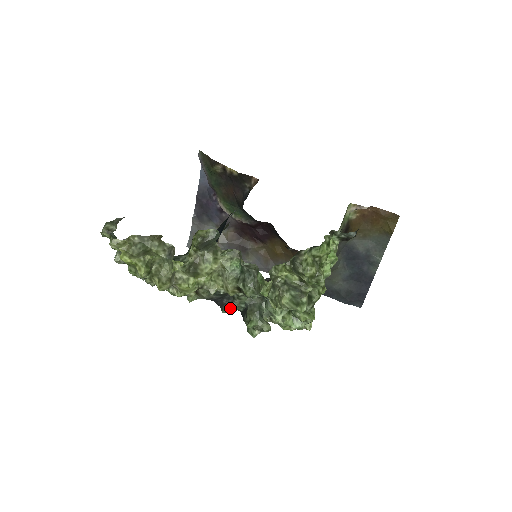
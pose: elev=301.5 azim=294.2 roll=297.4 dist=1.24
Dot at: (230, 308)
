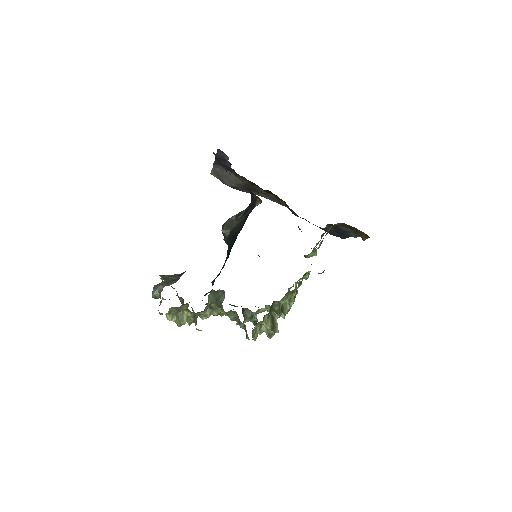
Dot at: (234, 306)
